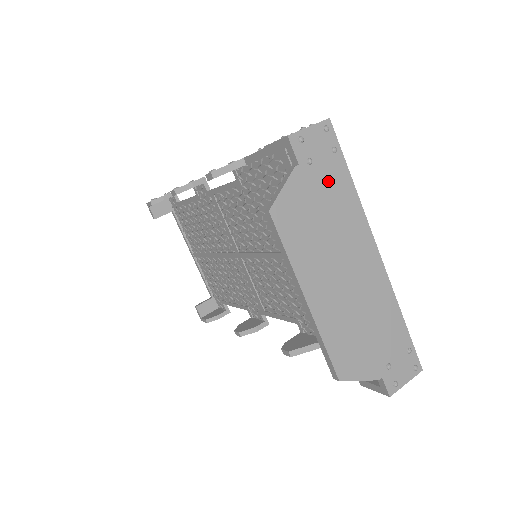
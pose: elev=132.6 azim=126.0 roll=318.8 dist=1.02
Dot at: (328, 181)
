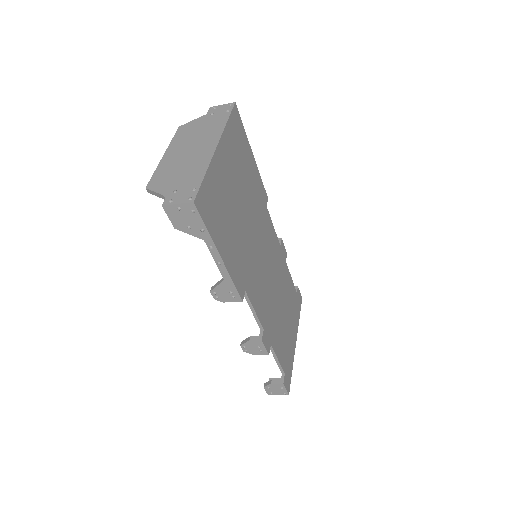
Dot at: (215, 120)
